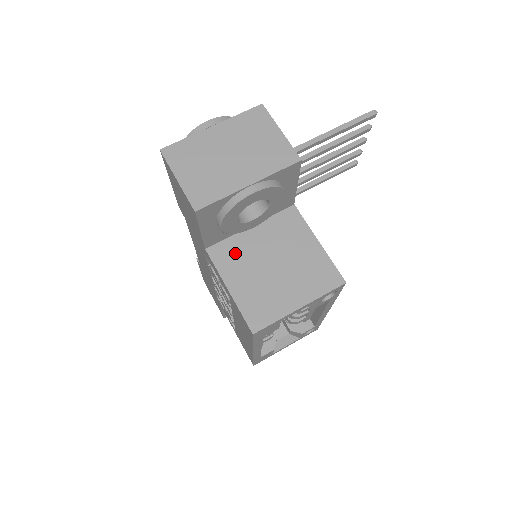
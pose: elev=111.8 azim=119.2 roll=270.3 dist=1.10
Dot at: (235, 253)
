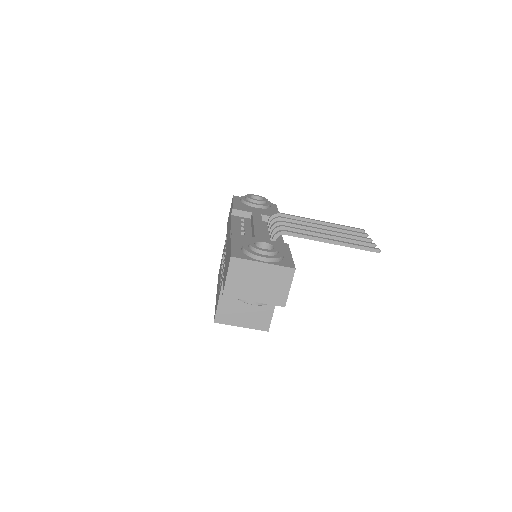
Dot at: occluded
